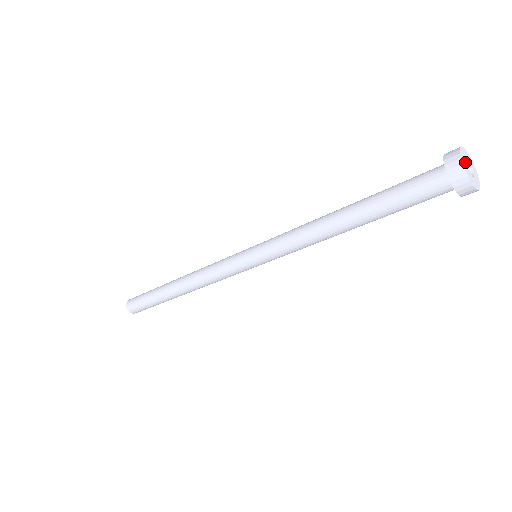
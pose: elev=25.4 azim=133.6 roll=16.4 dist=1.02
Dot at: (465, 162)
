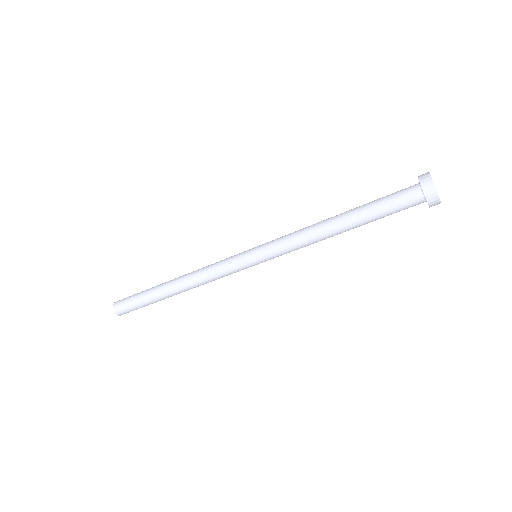
Dot at: occluded
